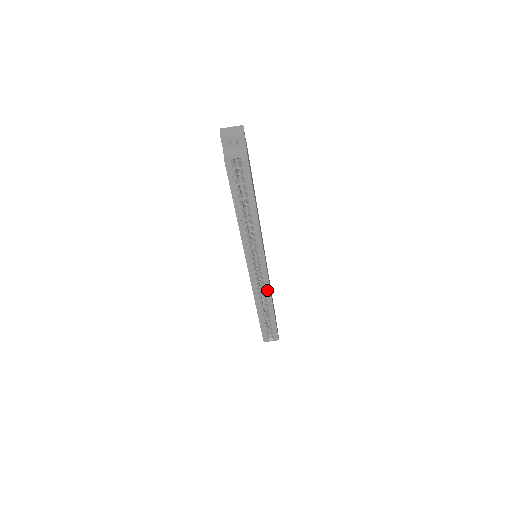
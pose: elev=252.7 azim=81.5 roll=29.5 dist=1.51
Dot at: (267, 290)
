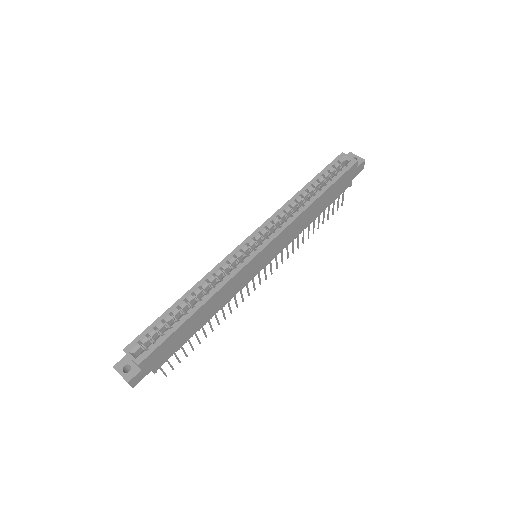
Dot at: (230, 275)
